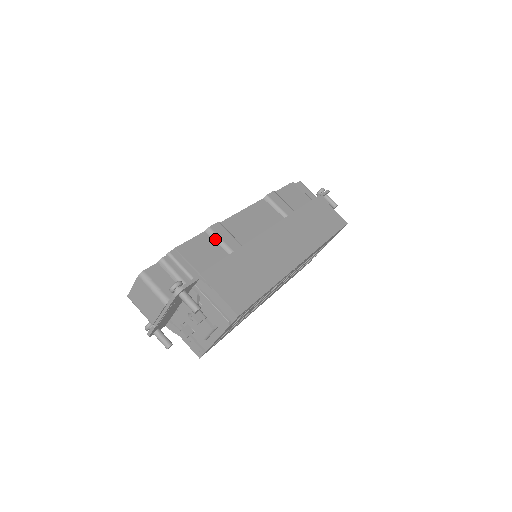
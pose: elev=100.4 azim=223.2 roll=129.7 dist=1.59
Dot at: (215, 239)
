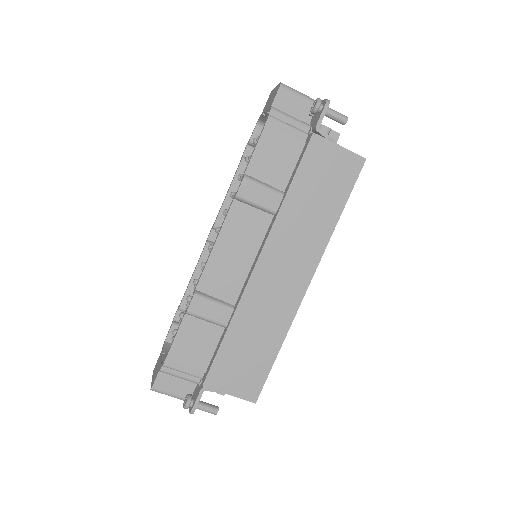
Dot at: (200, 319)
